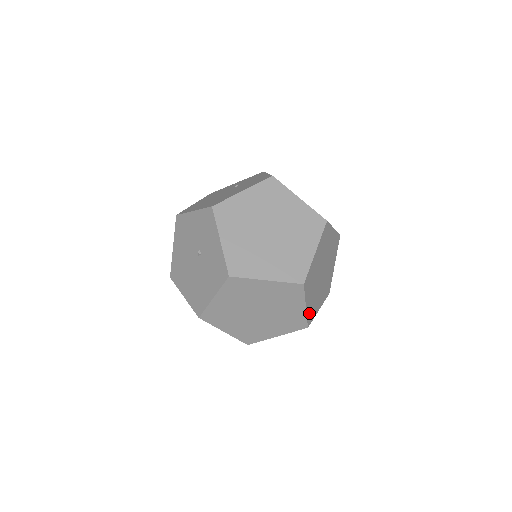
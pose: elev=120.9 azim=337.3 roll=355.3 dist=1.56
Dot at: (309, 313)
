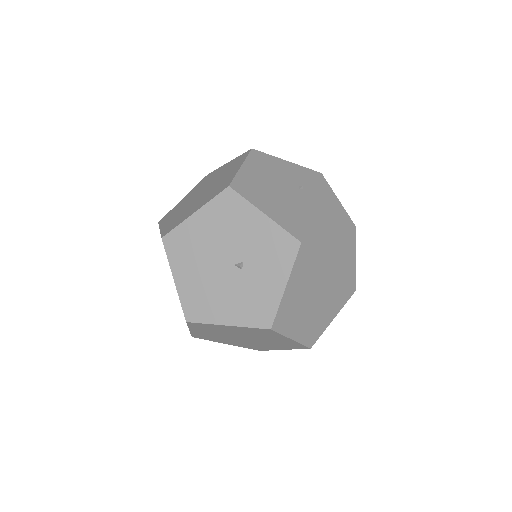
Dot at: occluded
